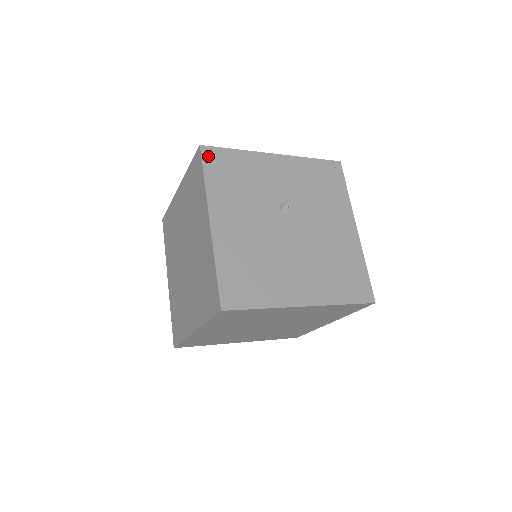
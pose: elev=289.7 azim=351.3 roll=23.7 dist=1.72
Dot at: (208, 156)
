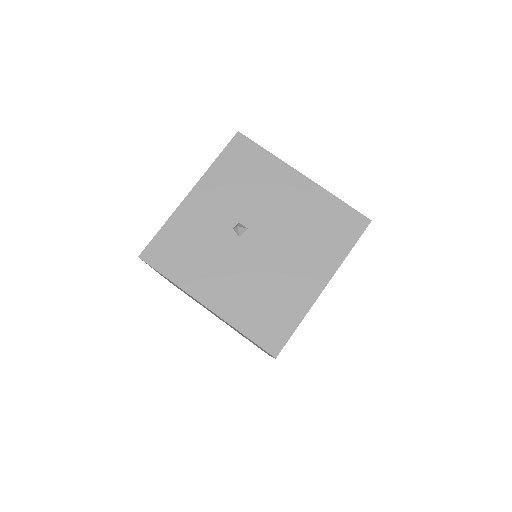
Dot at: (152, 258)
